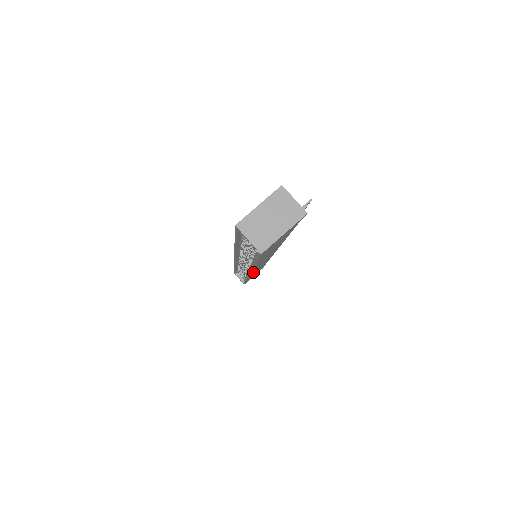
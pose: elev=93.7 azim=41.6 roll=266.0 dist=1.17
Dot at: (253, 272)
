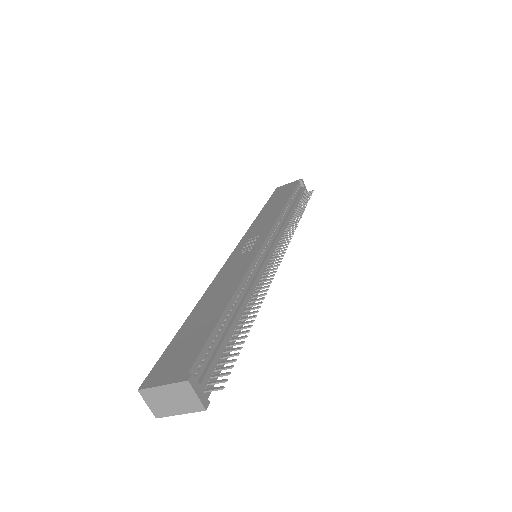
Dot at: occluded
